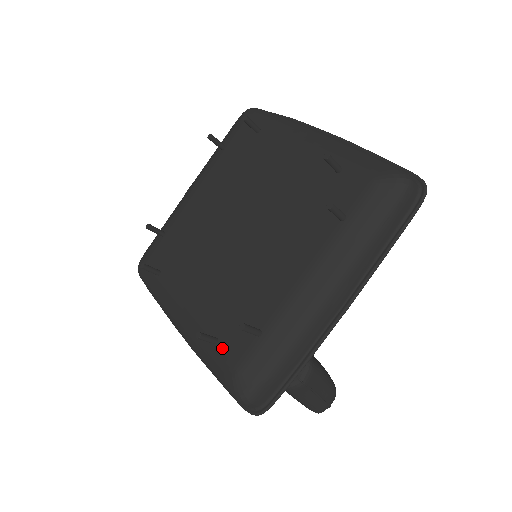
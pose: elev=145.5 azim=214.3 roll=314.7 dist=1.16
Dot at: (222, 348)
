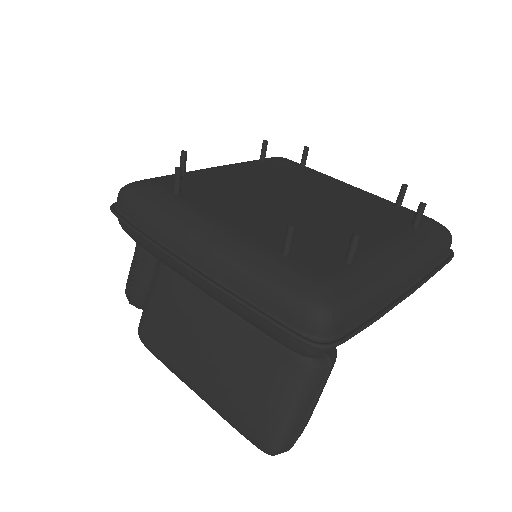
Dot at: (298, 260)
